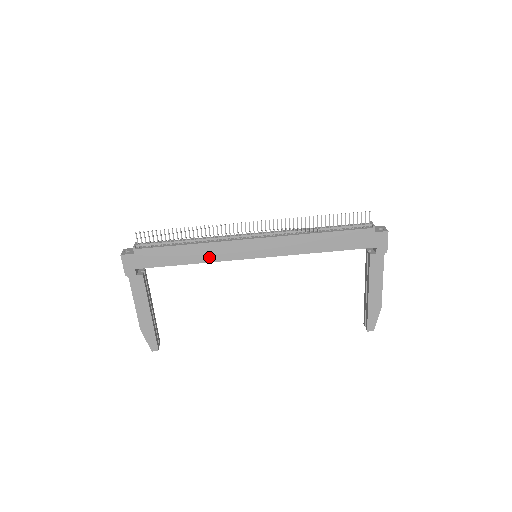
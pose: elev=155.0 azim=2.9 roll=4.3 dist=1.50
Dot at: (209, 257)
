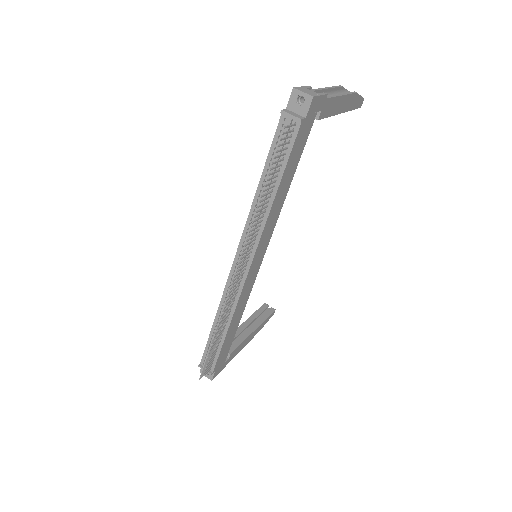
Dot at: (243, 307)
